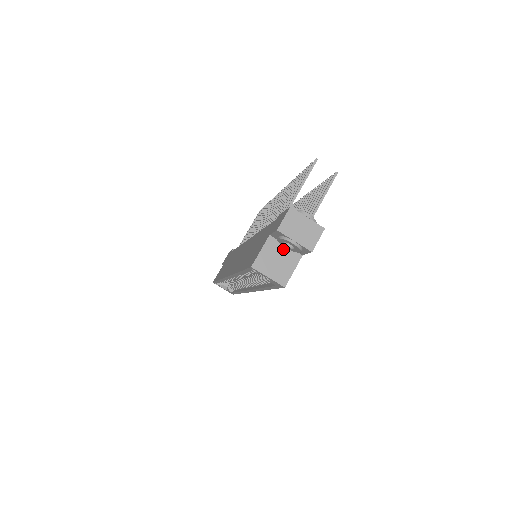
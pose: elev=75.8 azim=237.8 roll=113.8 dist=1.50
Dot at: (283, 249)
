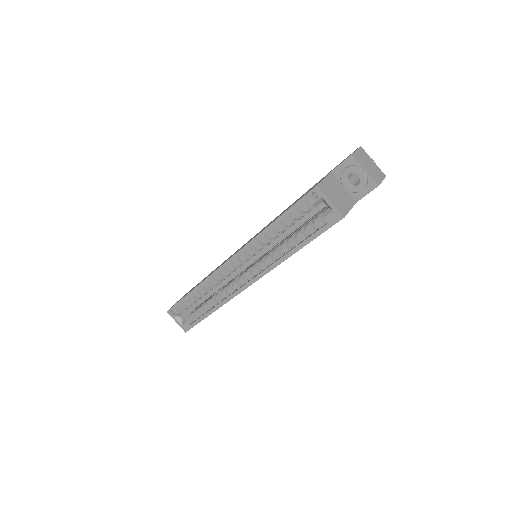
Dot at: (342, 188)
